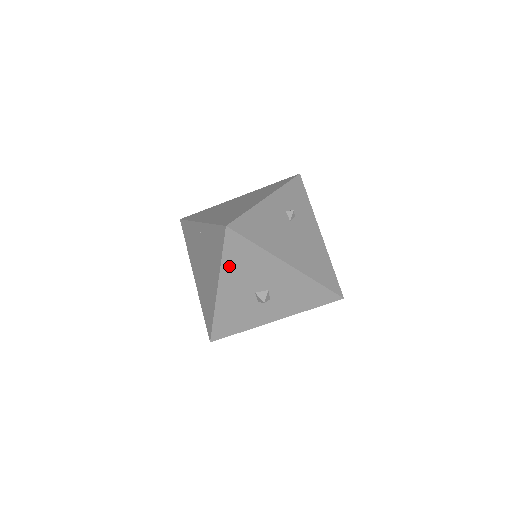
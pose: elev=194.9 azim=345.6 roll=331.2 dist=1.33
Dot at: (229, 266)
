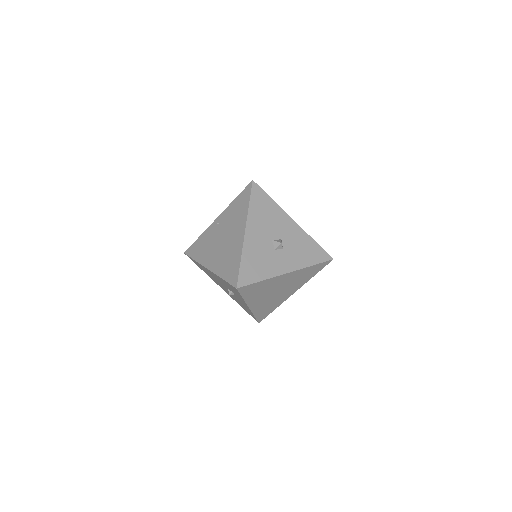
Dot at: (254, 212)
